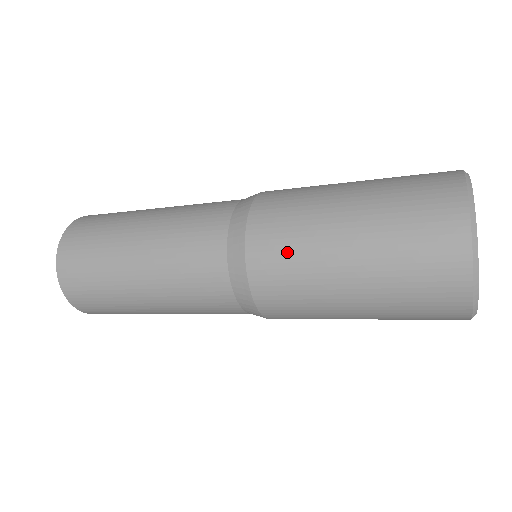
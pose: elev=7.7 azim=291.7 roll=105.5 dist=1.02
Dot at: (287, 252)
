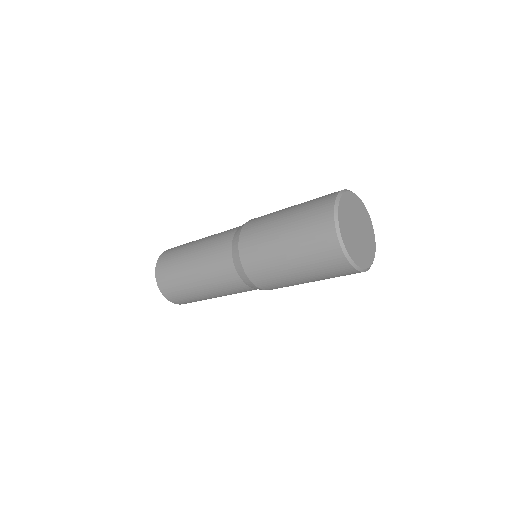
Dot at: (265, 215)
